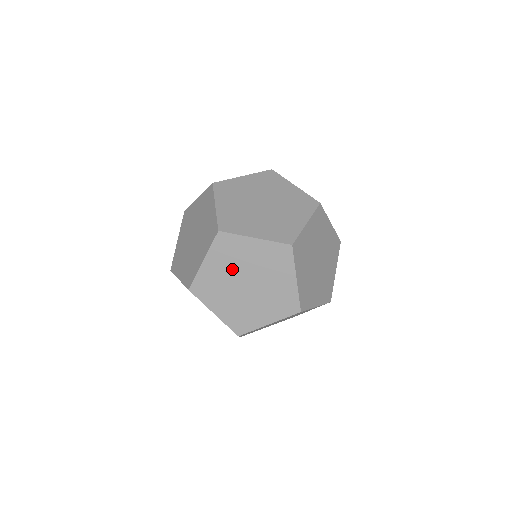
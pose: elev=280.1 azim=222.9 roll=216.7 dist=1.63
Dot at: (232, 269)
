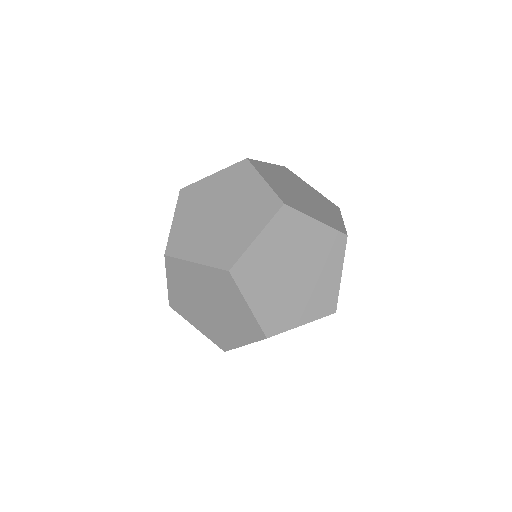
Dot at: (201, 210)
